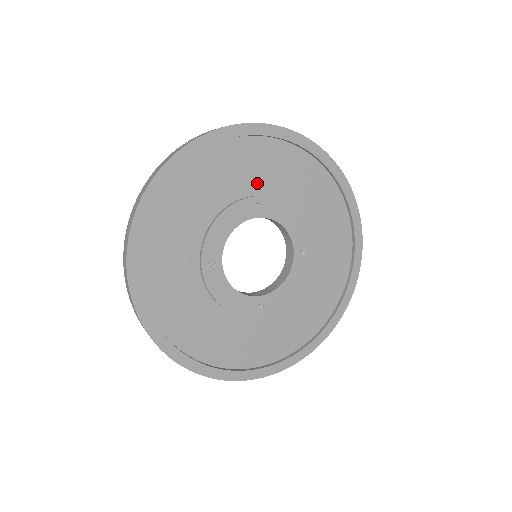
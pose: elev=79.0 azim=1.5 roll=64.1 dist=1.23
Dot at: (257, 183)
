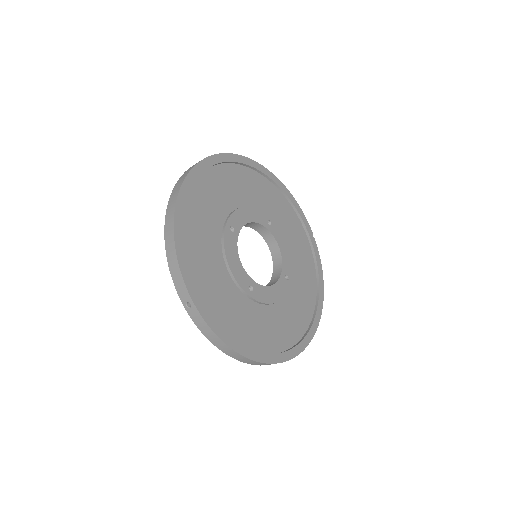
Dot at: (272, 212)
